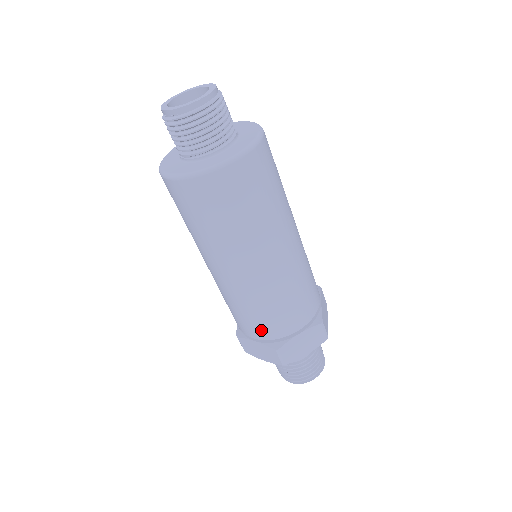
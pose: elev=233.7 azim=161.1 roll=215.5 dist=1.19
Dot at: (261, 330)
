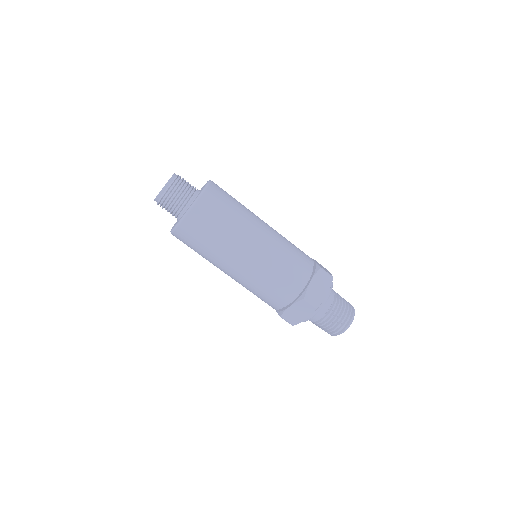
Dot at: (268, 304)
